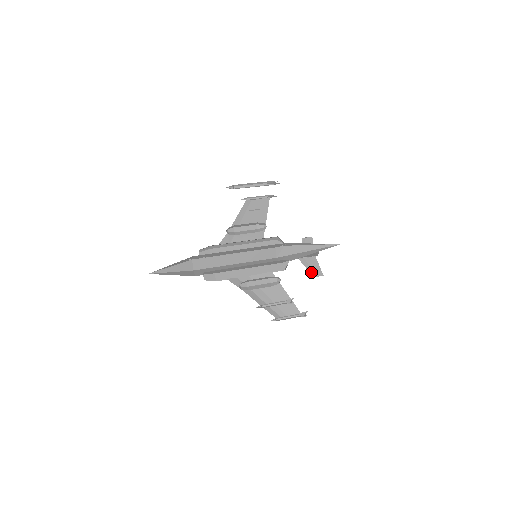
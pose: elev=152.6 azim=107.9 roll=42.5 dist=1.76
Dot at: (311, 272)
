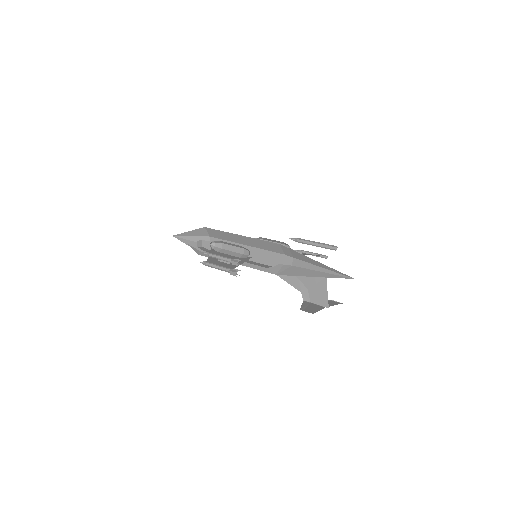
Dot at: (303, 308)
